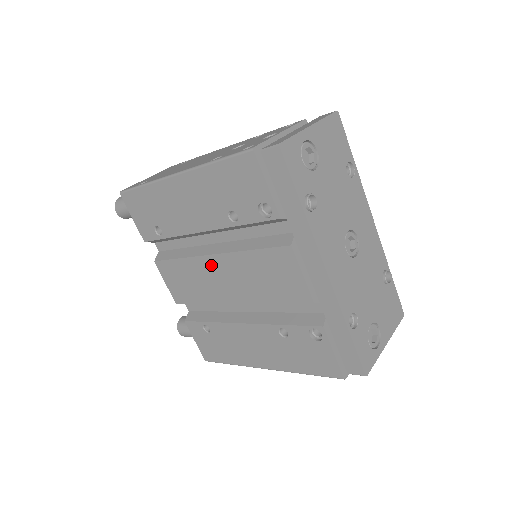
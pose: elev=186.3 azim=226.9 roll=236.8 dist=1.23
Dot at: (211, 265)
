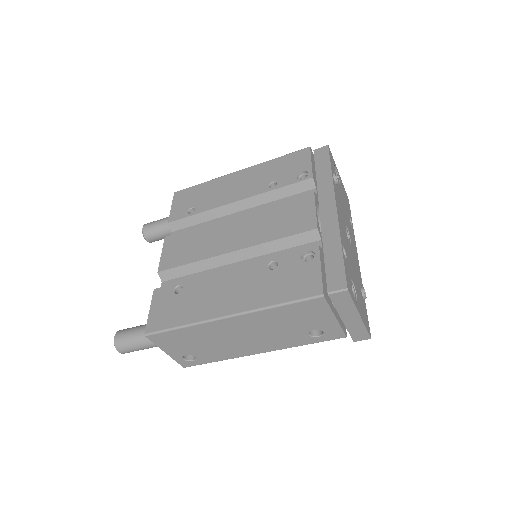
Dot at: (228, 224)
